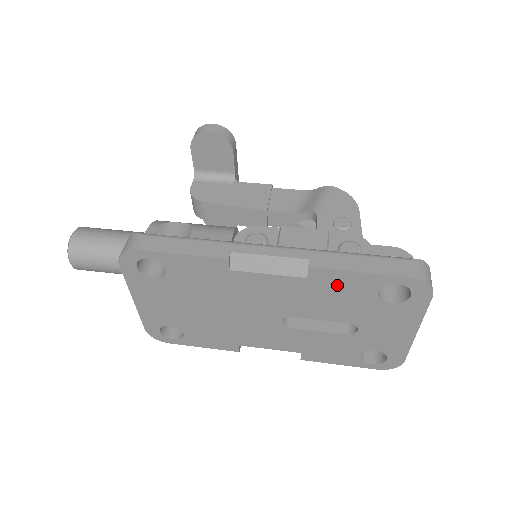
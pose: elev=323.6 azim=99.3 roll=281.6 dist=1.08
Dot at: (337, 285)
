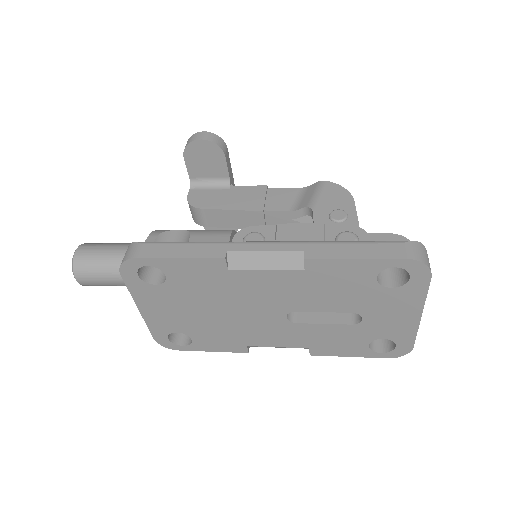
Dot at: (335, 274)
